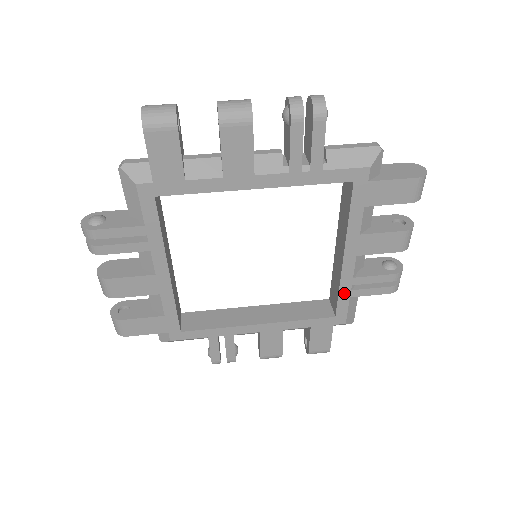
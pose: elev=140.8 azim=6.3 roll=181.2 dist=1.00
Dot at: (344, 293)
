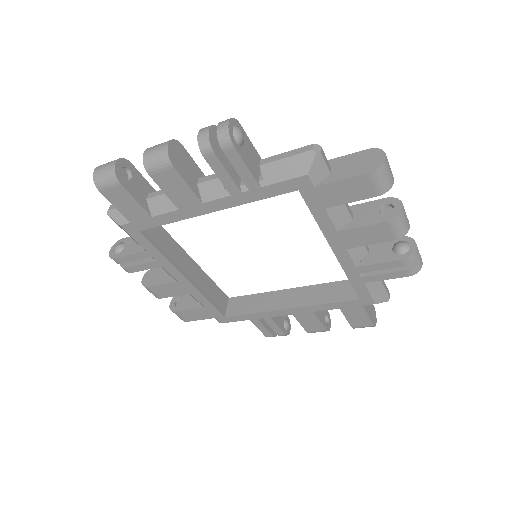
Dot at: (355, 280)
